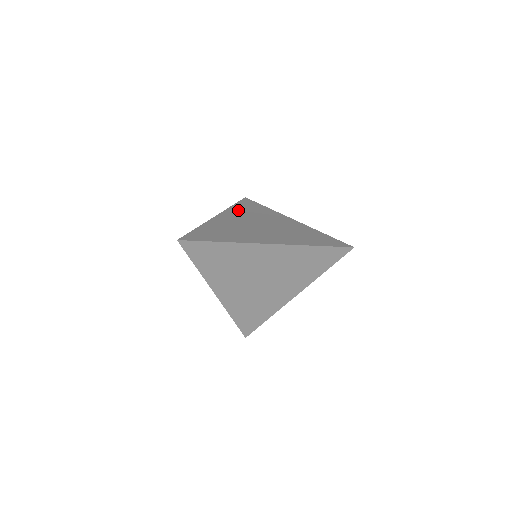
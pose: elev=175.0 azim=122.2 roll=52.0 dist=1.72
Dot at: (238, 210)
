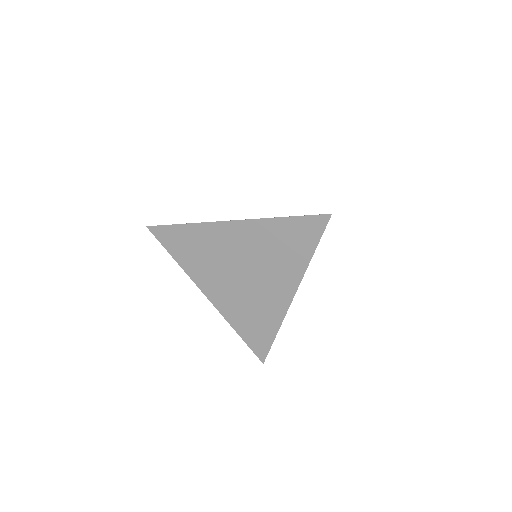
Dot at: occluded
